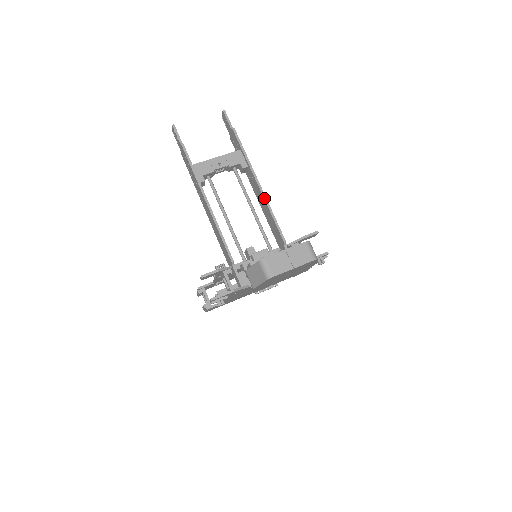
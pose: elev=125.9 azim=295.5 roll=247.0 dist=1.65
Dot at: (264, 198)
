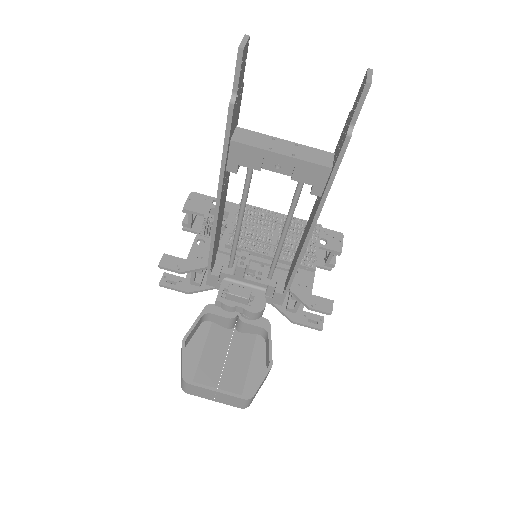
Dot at: (303, 246)
